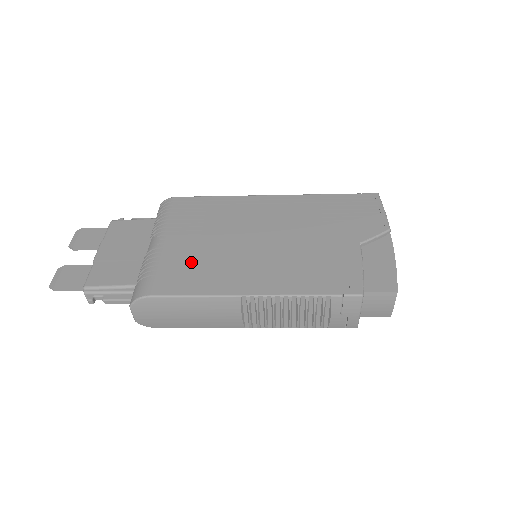
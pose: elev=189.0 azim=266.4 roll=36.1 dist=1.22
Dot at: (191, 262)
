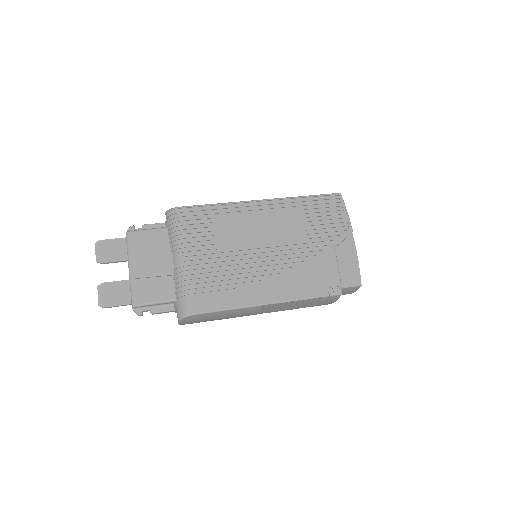
Dot at: (217, 277)
